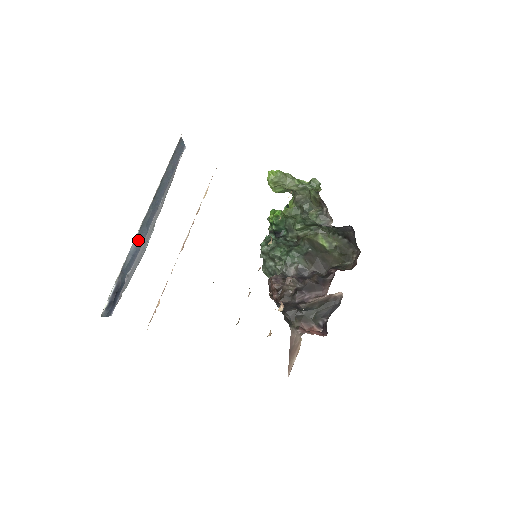
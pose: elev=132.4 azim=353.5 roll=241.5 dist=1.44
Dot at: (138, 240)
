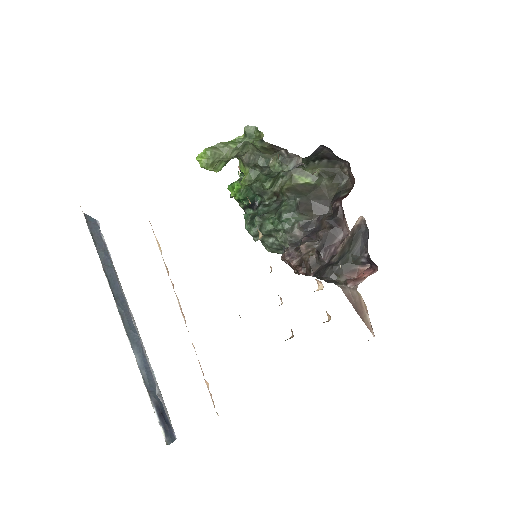
Dot at: (137, 350)
